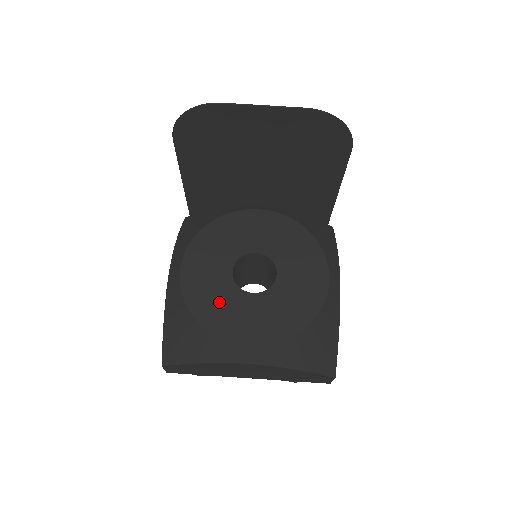
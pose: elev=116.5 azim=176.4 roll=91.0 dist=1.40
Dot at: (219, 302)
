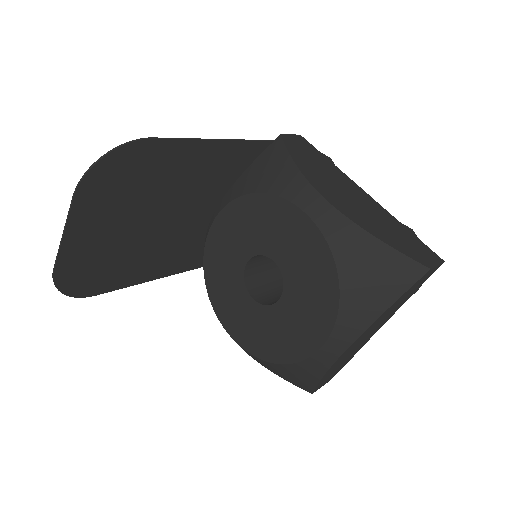
Dot at: (271, 333)
